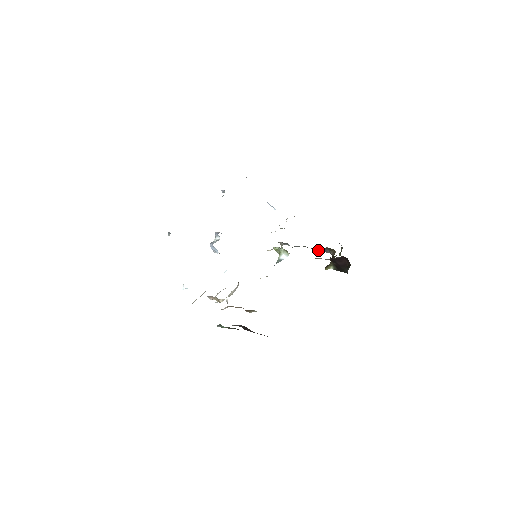
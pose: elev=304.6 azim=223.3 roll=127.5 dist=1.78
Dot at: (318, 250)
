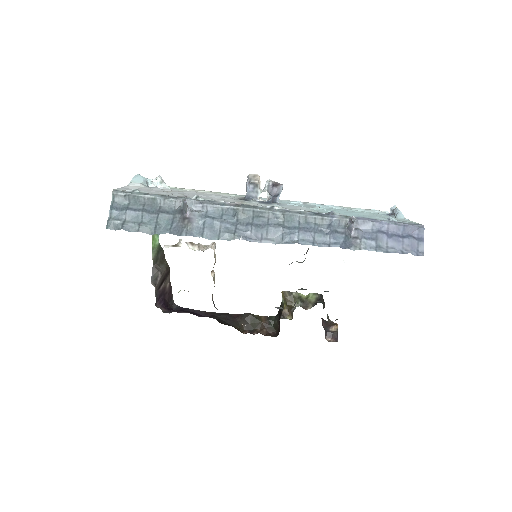
Dot at: occluded
